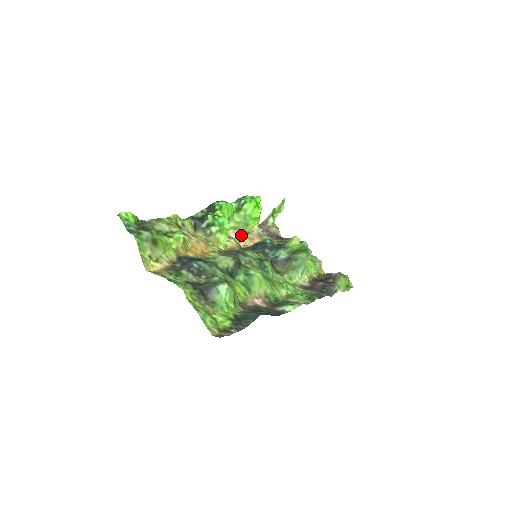
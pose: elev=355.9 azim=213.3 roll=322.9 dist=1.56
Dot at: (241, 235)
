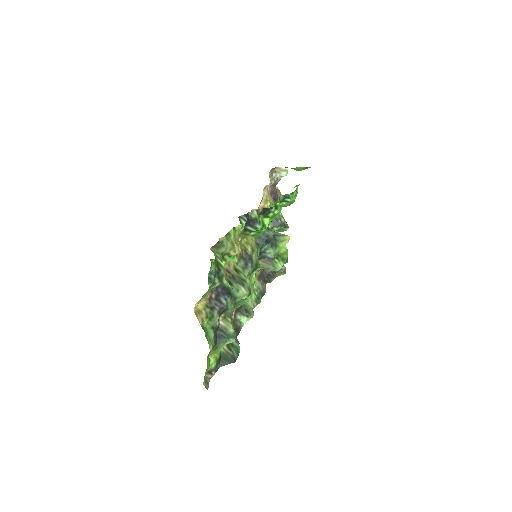
Dot at: occluded
